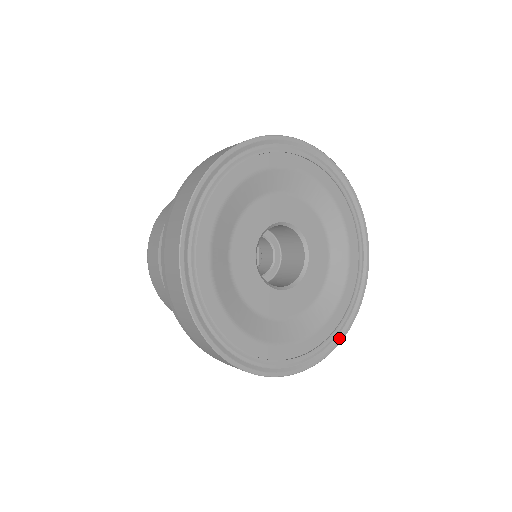
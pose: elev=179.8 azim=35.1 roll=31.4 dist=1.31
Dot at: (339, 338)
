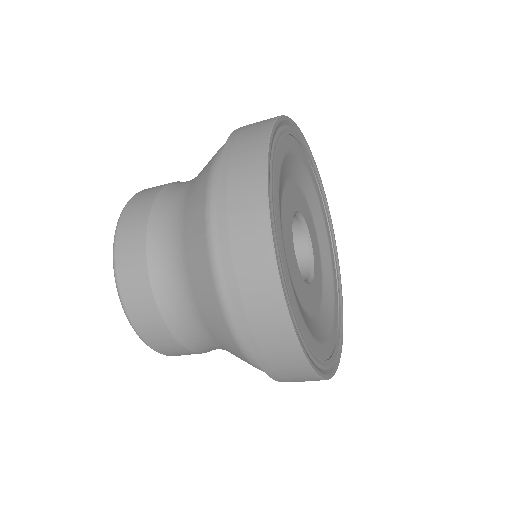
Dot at: (341, 338)
